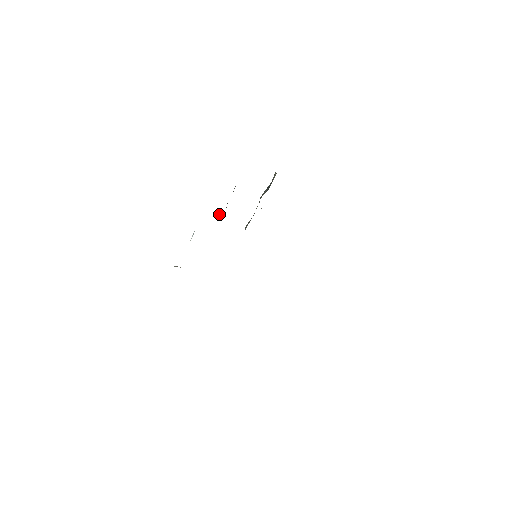
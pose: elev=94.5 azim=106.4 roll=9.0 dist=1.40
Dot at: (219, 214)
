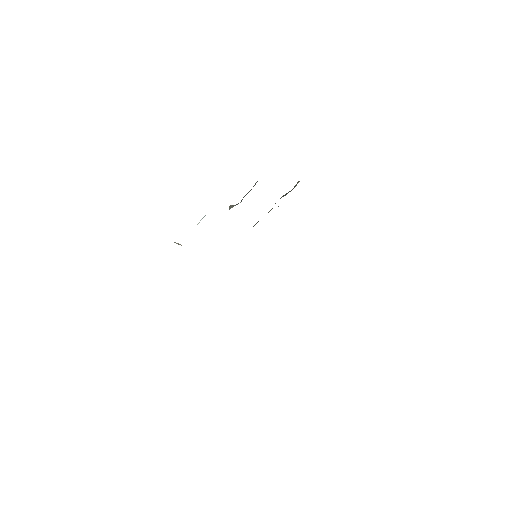
Dot at: (233, 205)
